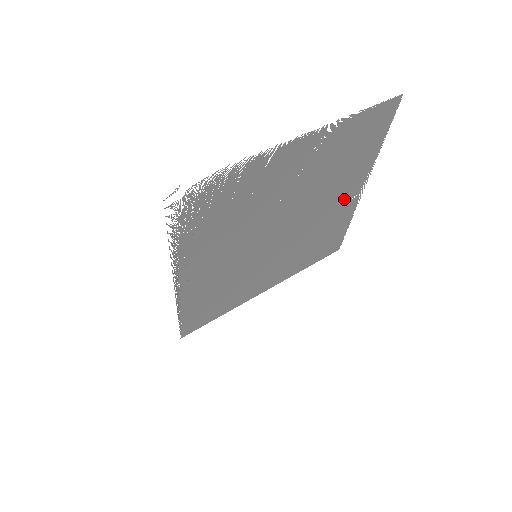
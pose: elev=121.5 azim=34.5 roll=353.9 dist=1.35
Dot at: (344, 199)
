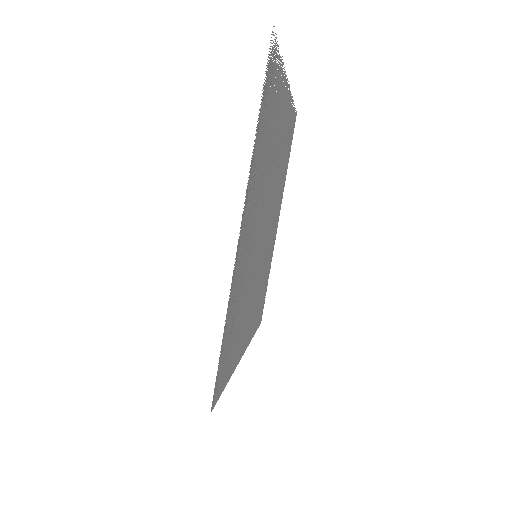
Dot at: (275, 225)
